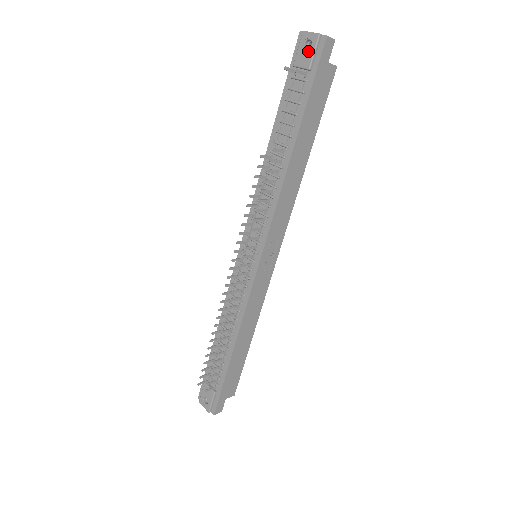
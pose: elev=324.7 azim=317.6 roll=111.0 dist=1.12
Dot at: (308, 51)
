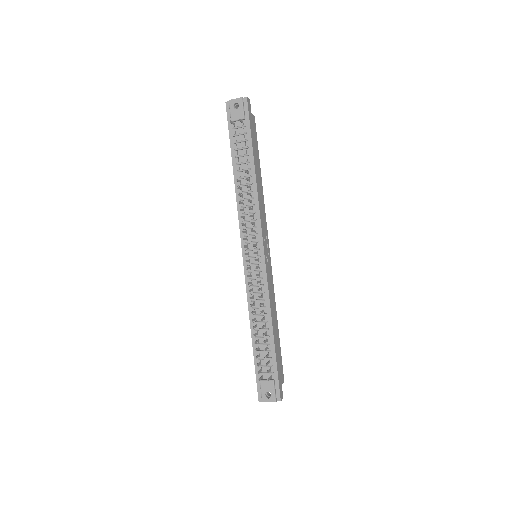
Dot at: (238, 109)
